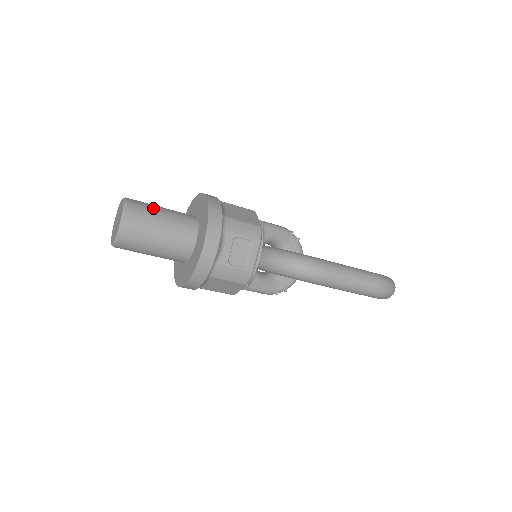
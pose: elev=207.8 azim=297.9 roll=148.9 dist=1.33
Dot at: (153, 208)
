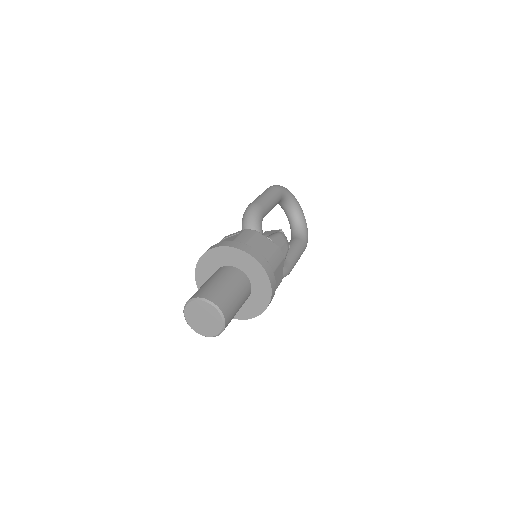
Dot at: (236, 311)
